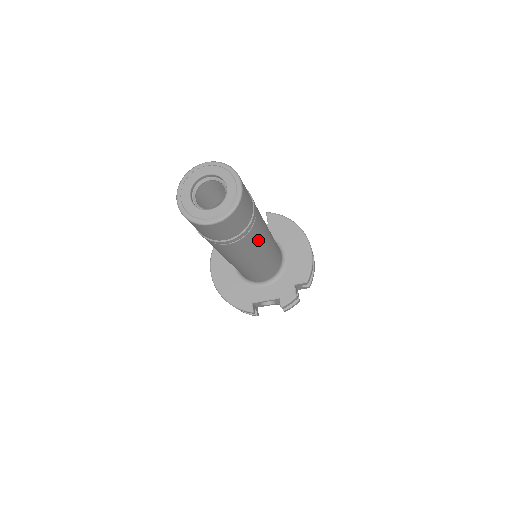
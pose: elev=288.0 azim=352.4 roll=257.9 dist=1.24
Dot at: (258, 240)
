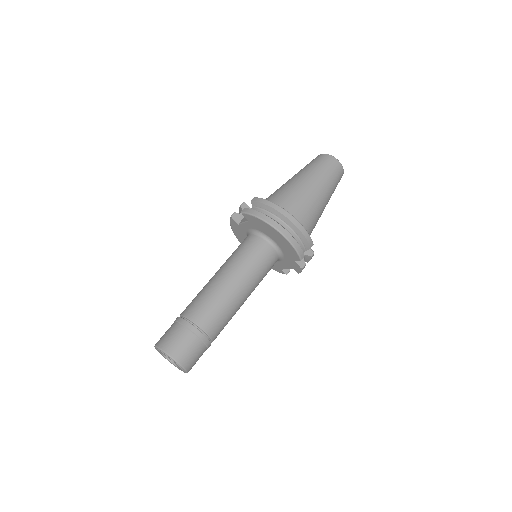
Dot at: (227, 320)
